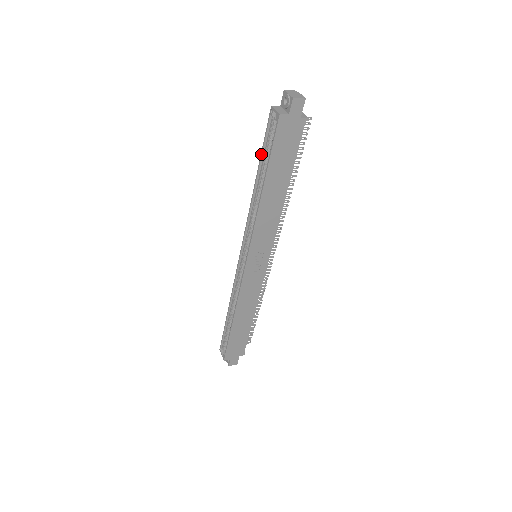
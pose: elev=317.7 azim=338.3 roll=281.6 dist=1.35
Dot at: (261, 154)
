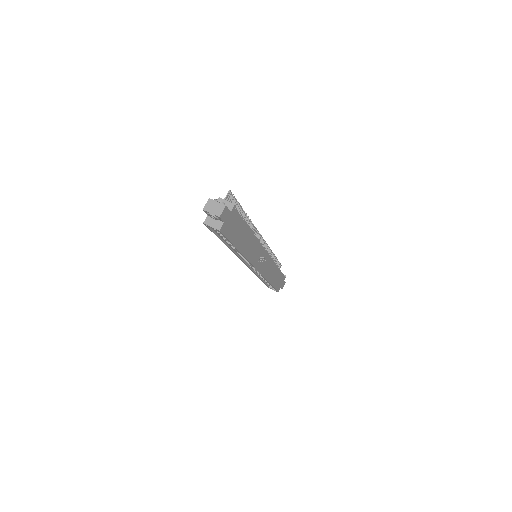
Dot at: occluded
